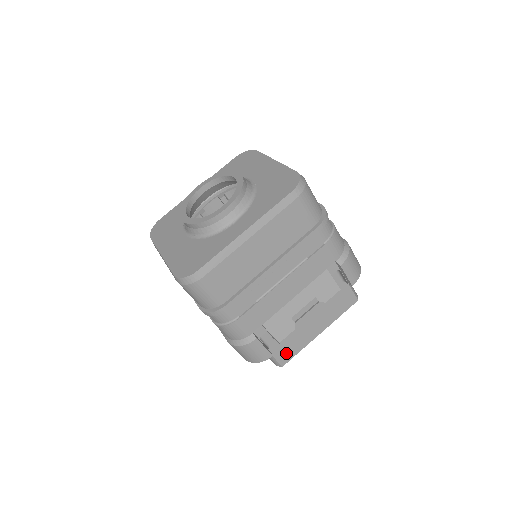
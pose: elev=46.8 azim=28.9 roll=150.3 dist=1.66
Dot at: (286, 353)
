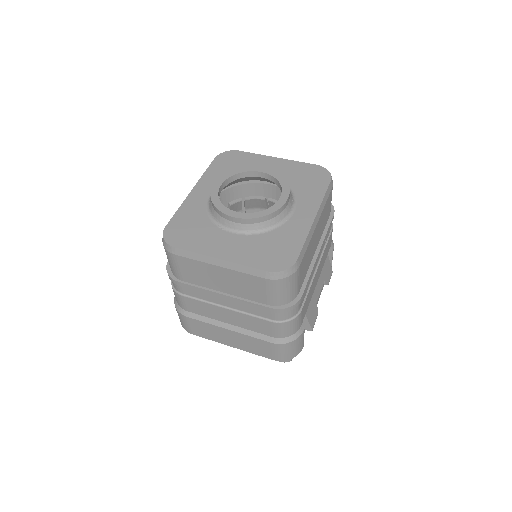
Dot at: occluded
